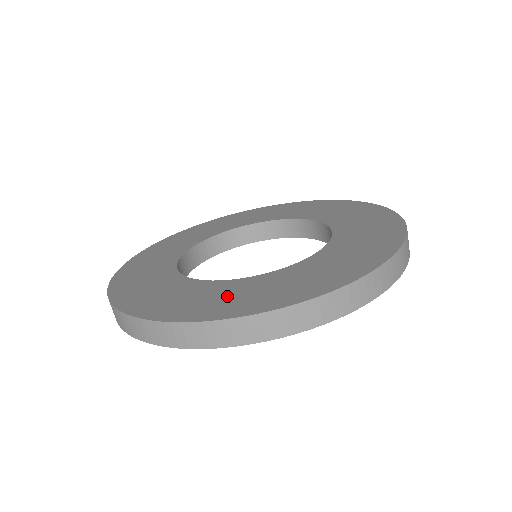
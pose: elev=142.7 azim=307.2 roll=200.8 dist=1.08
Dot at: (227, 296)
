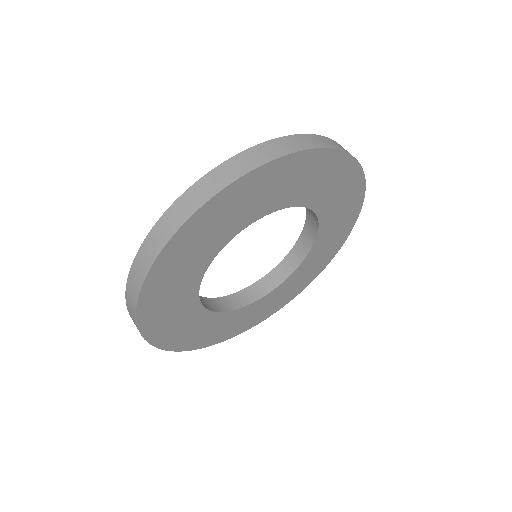
Dot at: occluded
